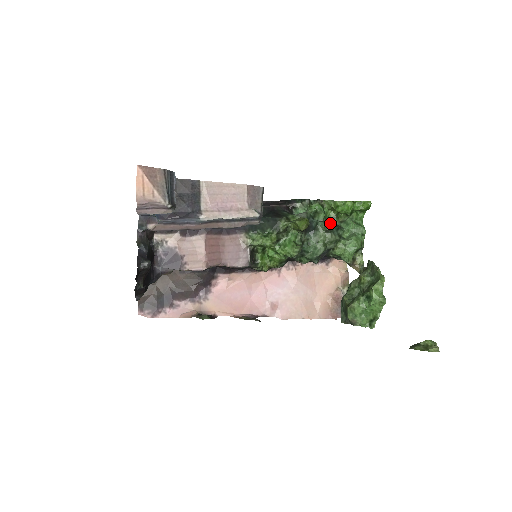
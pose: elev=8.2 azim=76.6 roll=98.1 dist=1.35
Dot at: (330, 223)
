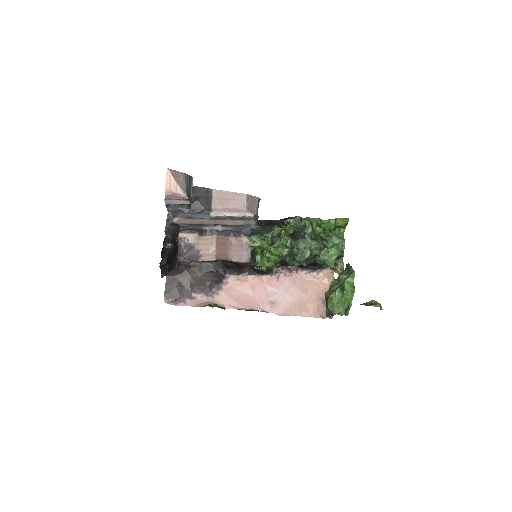
Dot at: (316, 234)
